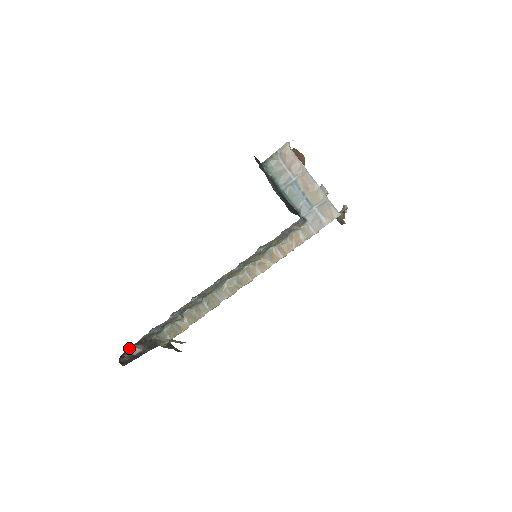
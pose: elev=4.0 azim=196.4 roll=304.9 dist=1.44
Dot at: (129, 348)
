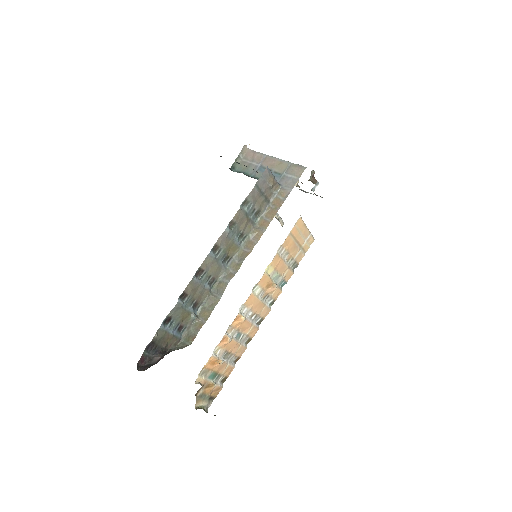
Dot at: (146, 354)
